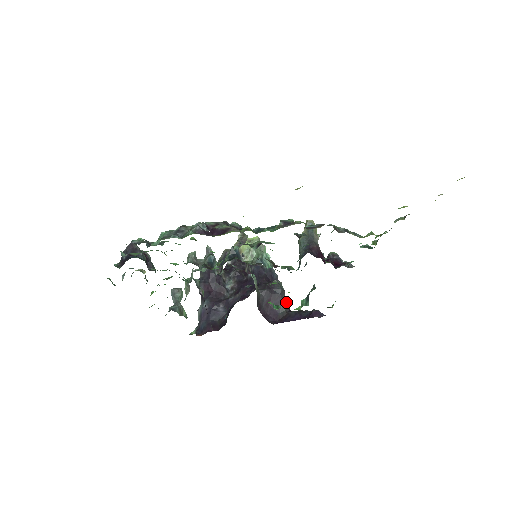
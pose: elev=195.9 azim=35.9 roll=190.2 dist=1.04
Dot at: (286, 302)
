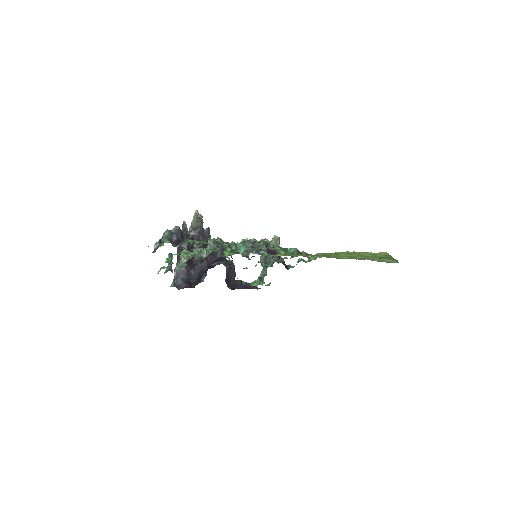
Dot at: (235, 275)
